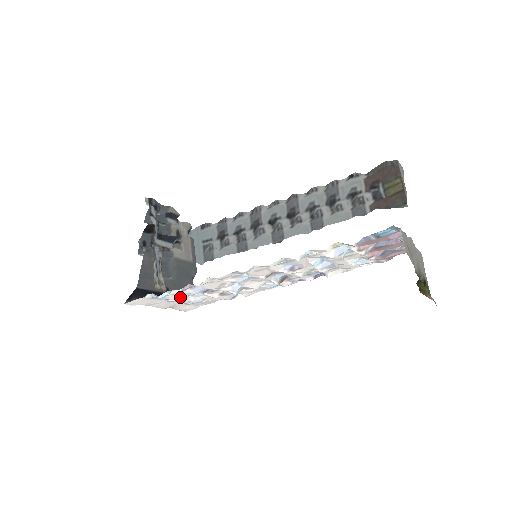
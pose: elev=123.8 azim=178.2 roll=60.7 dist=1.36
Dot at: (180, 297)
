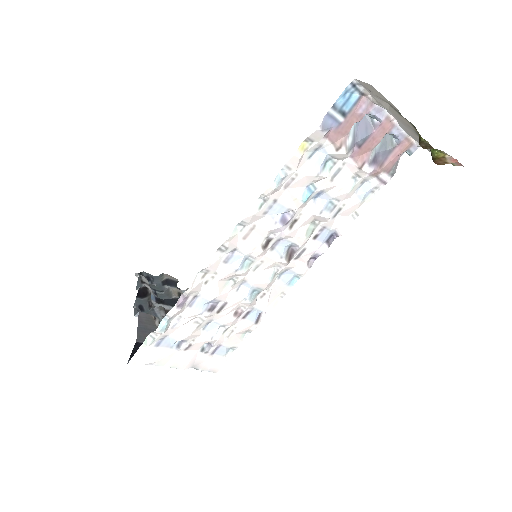
Dot at: (187, 331)
